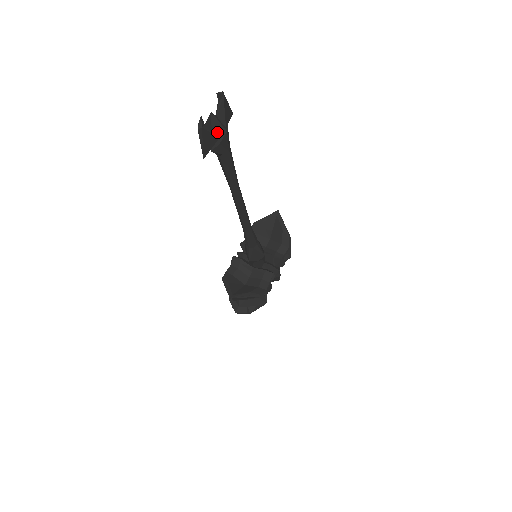
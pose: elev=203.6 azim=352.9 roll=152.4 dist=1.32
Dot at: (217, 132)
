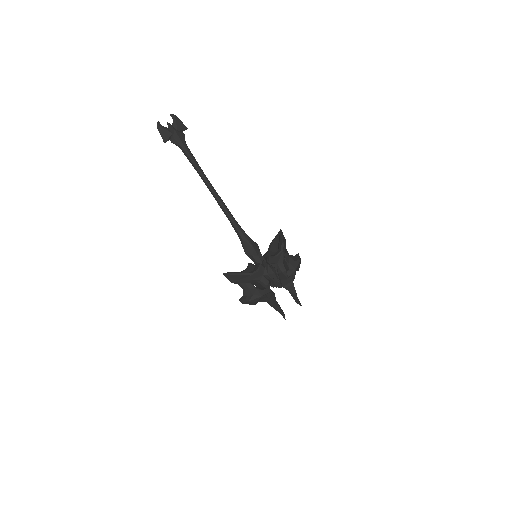
Dot at: (171, 131)
